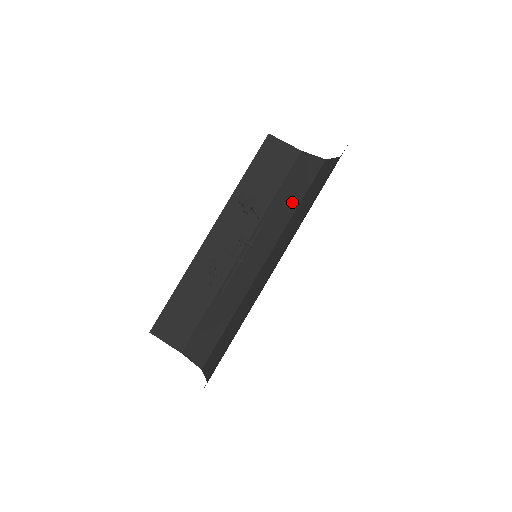
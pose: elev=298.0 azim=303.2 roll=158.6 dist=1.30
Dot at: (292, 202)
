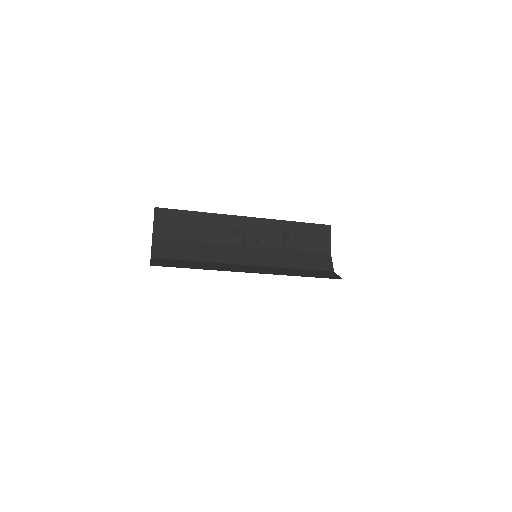
Dot at: (296, 263)
